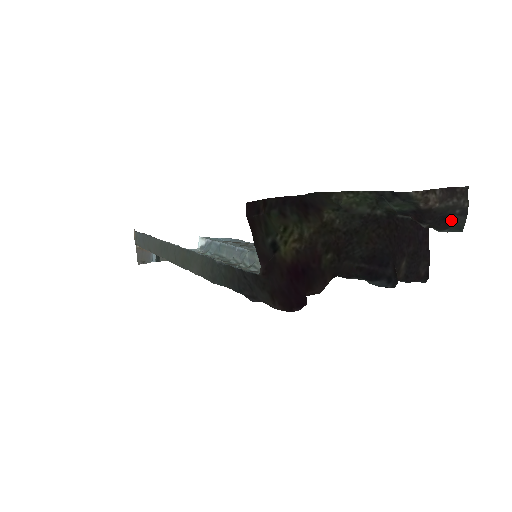
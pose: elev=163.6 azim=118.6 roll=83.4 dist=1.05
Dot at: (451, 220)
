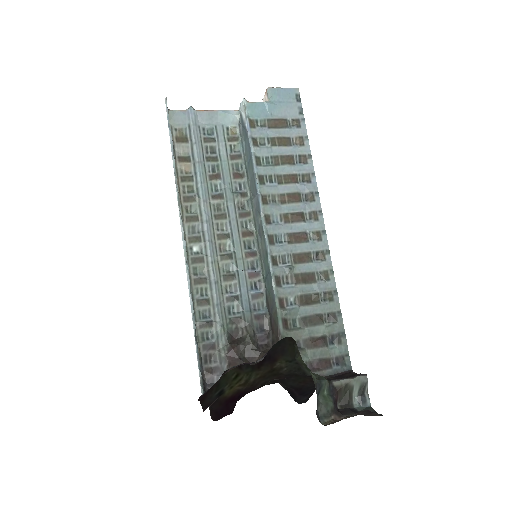
Dot at: occluded
